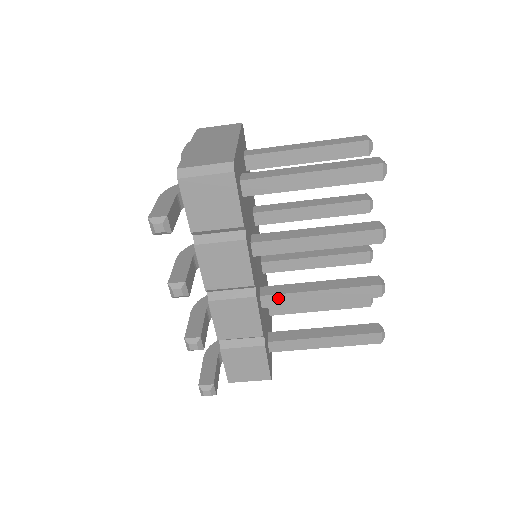
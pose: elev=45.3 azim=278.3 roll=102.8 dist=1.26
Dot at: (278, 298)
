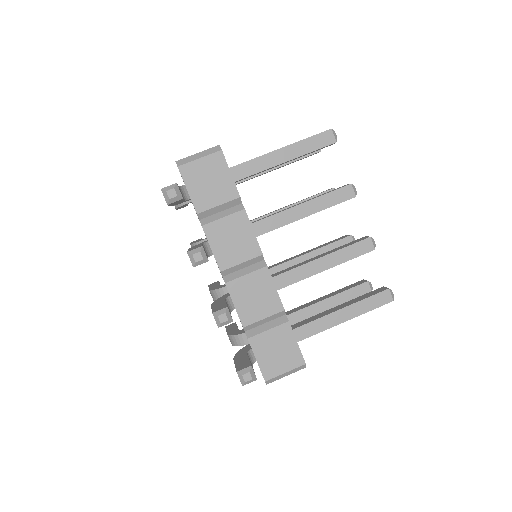
Dot at: (287, 276)
